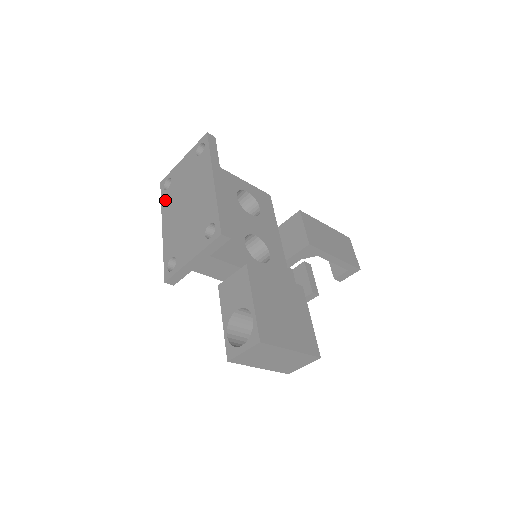
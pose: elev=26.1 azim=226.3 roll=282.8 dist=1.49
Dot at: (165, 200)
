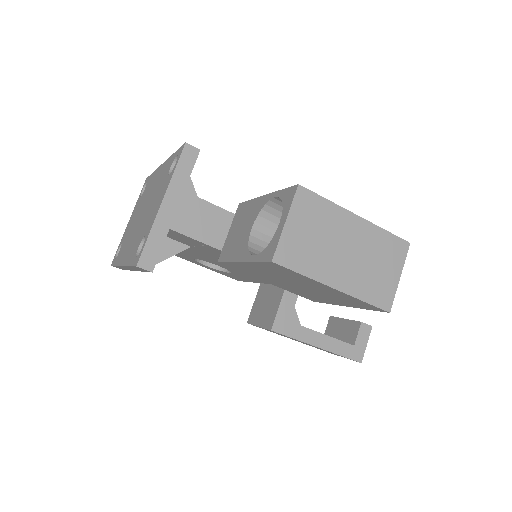
Dot at: (119, 256)
